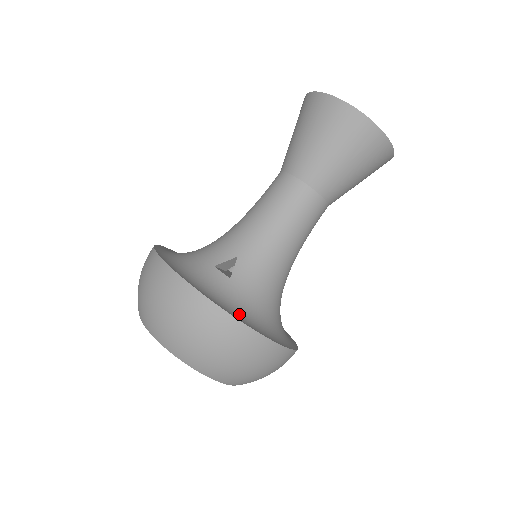
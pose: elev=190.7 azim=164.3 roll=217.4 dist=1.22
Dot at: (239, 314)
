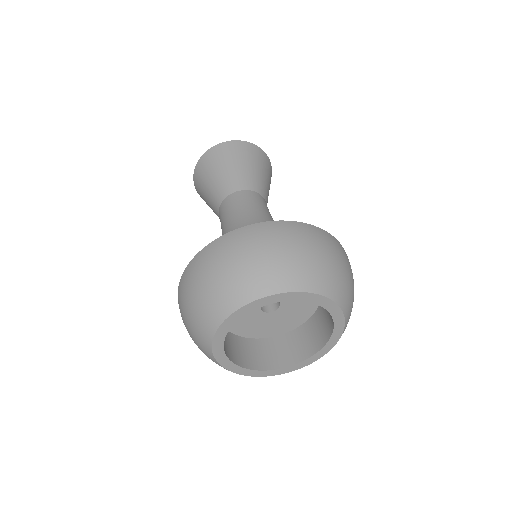
Dot at: occluded
